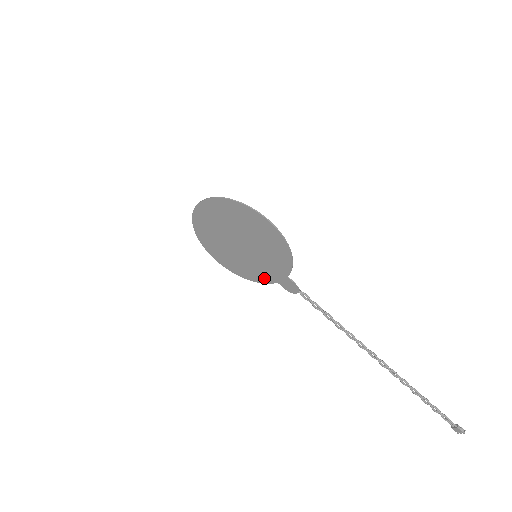
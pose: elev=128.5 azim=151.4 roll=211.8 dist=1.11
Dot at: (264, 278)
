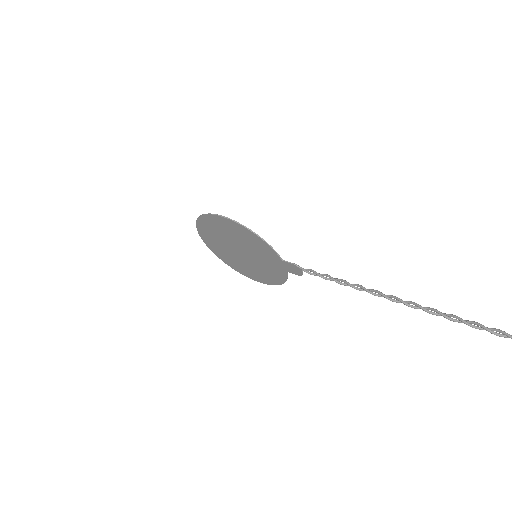
Dot at: (280, 274)
